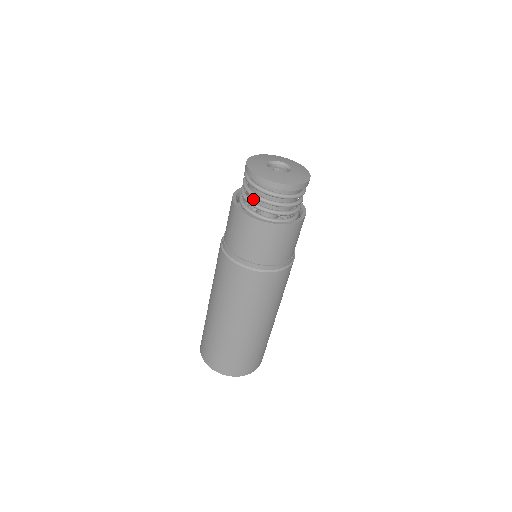
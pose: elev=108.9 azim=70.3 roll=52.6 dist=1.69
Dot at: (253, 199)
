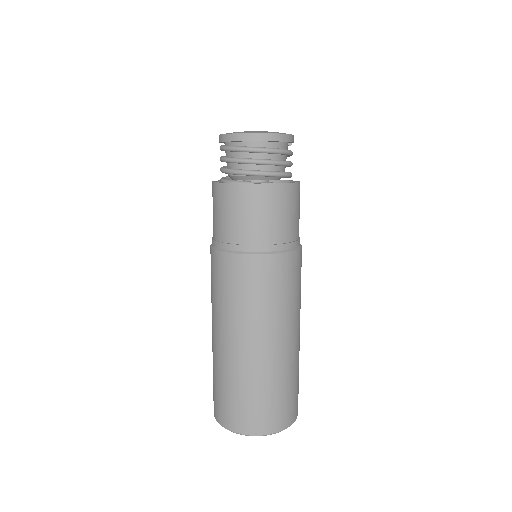
Dot at: occluded
